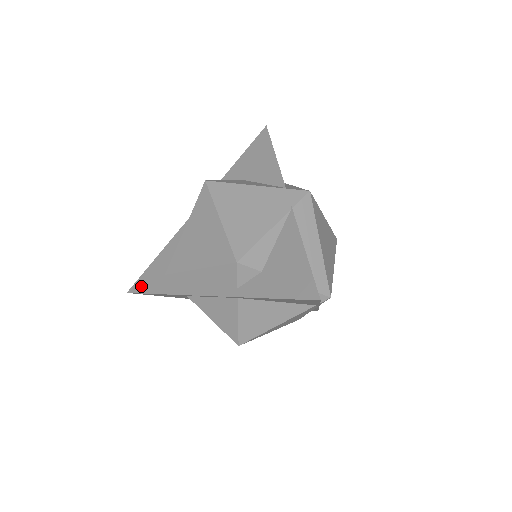
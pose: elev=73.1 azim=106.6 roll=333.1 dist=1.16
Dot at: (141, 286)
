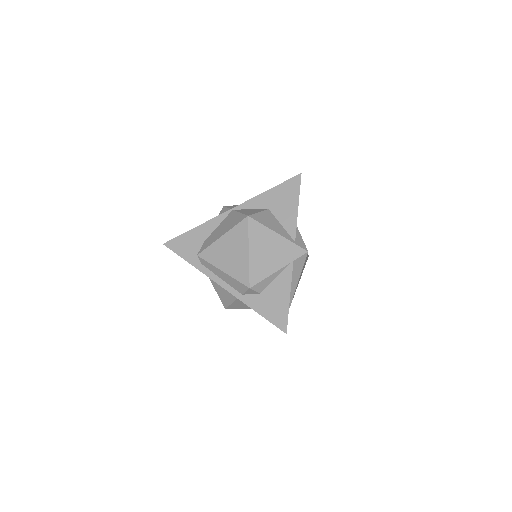
Dot at: (175, 246)
